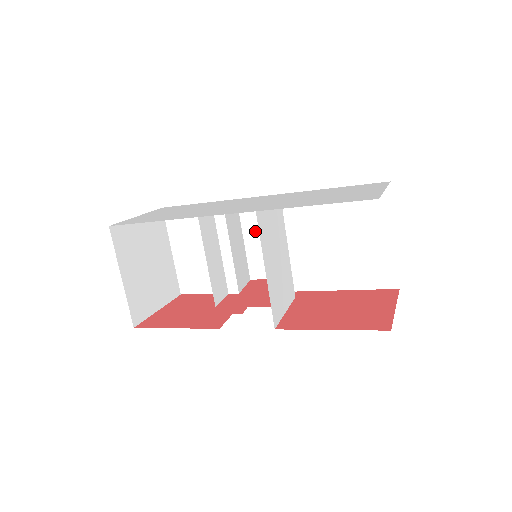
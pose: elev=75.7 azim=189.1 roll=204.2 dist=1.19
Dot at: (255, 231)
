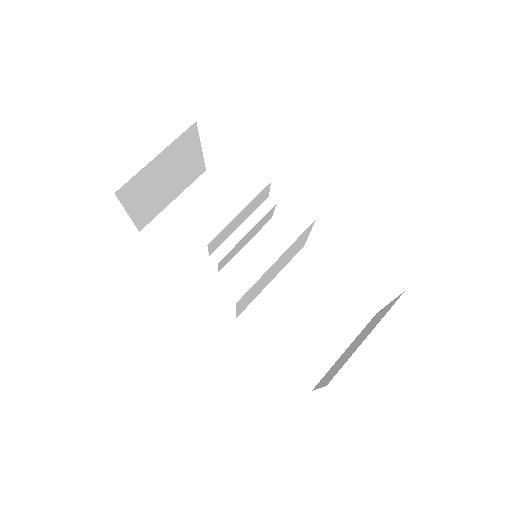
Dot at: (261, 247)
